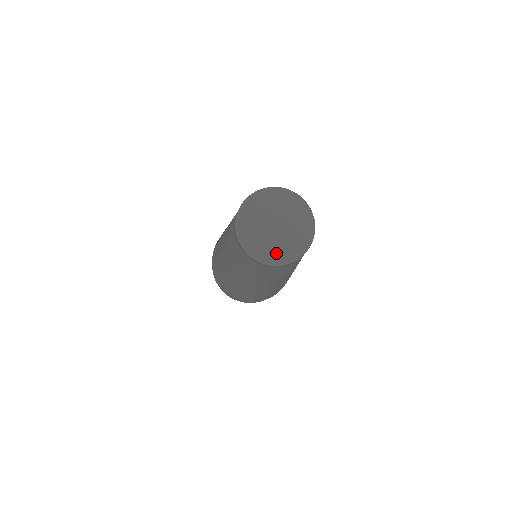
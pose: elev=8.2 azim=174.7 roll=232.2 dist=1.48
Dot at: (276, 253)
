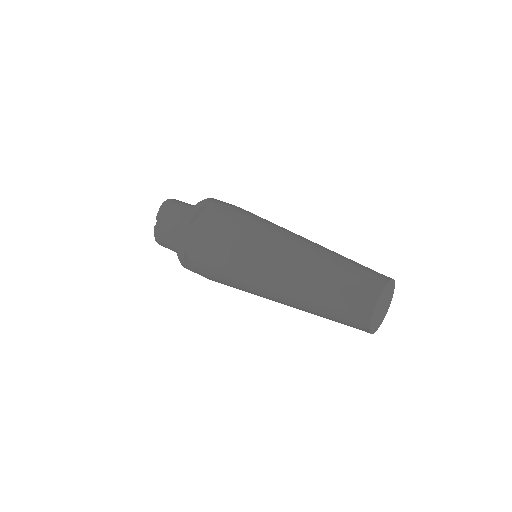
Dot at: (382, 319)
